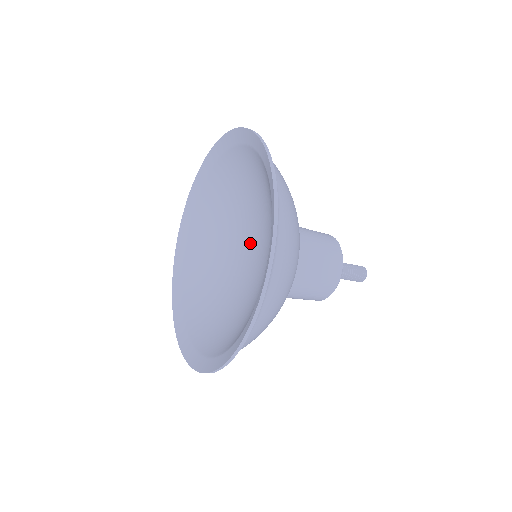
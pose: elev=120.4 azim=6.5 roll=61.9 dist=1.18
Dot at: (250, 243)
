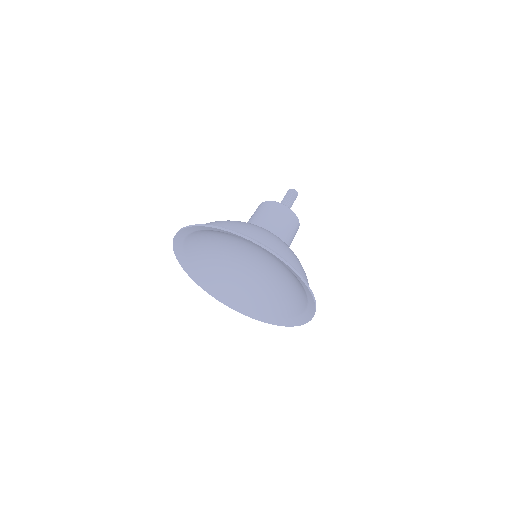
Dot at: (247, 256)
